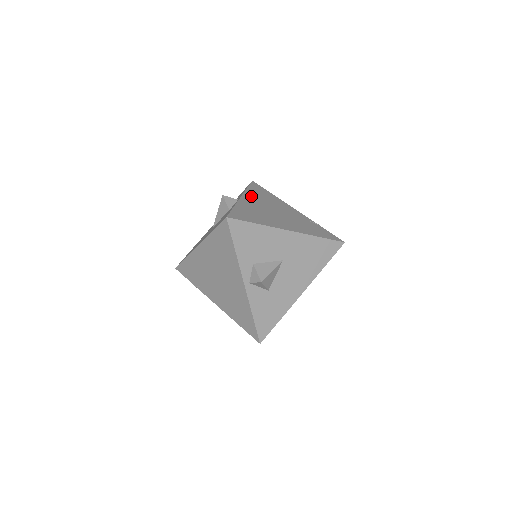
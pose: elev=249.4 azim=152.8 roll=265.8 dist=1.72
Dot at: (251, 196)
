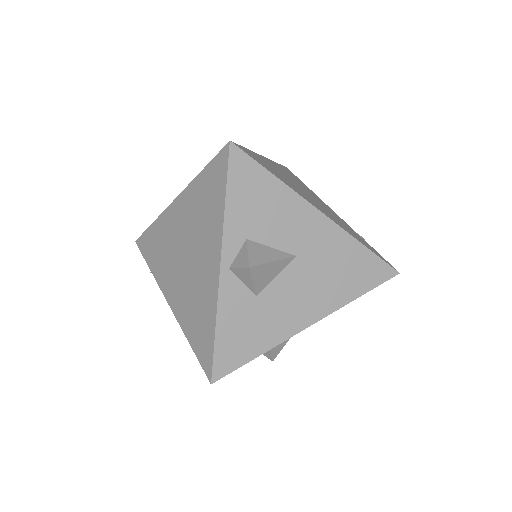
Dot at: (279, 167)
